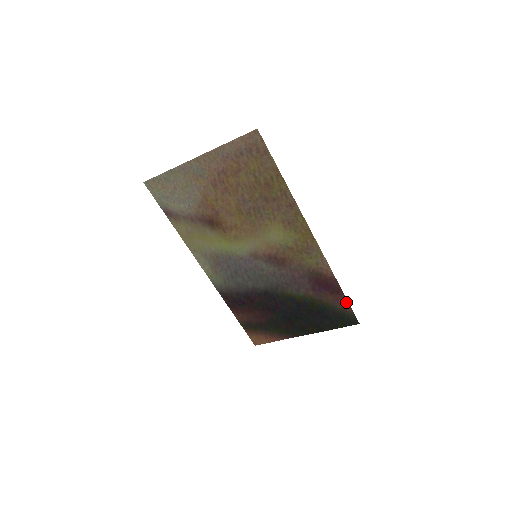
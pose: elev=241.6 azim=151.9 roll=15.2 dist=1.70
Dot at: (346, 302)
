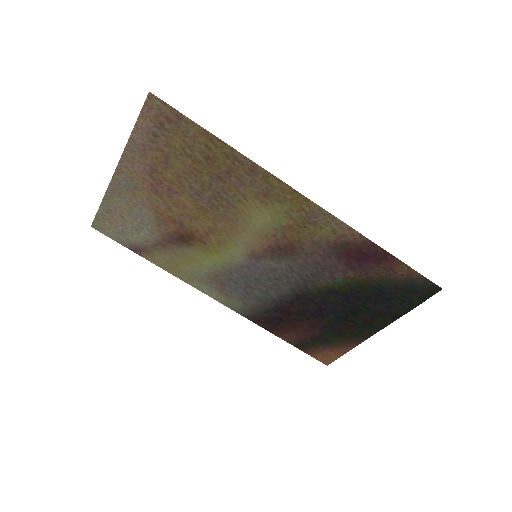
Dot at: (405, 267)
